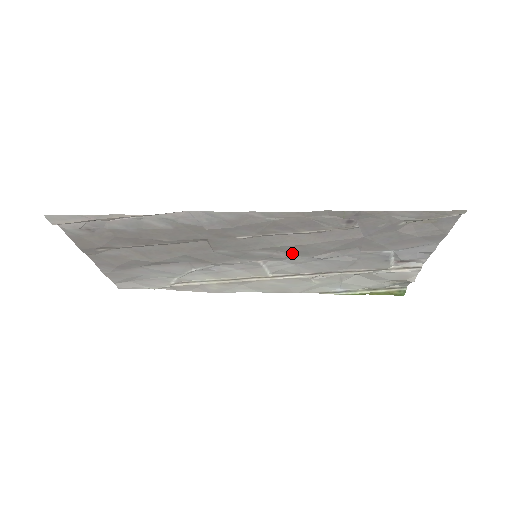
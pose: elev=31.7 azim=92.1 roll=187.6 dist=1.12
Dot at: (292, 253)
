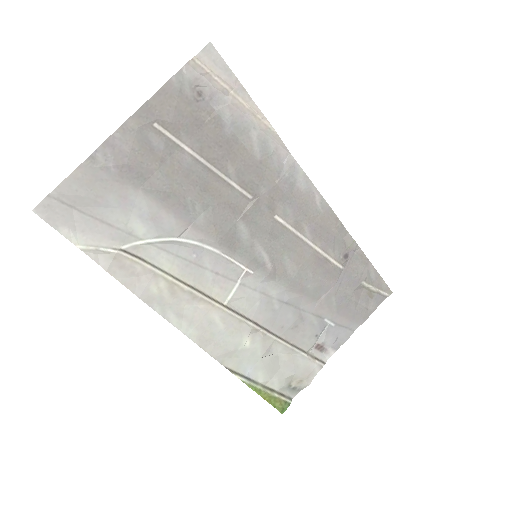
Dot at: (279, 274)
